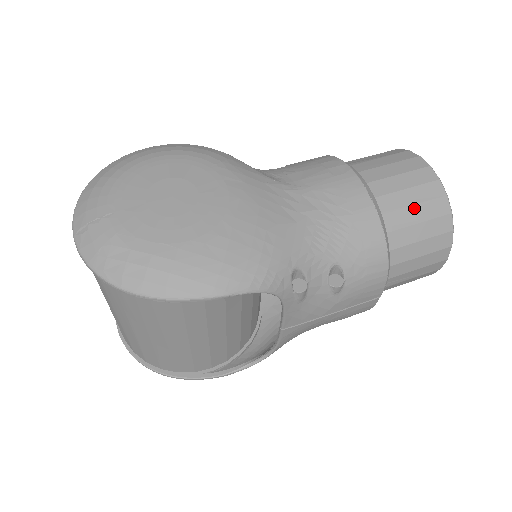
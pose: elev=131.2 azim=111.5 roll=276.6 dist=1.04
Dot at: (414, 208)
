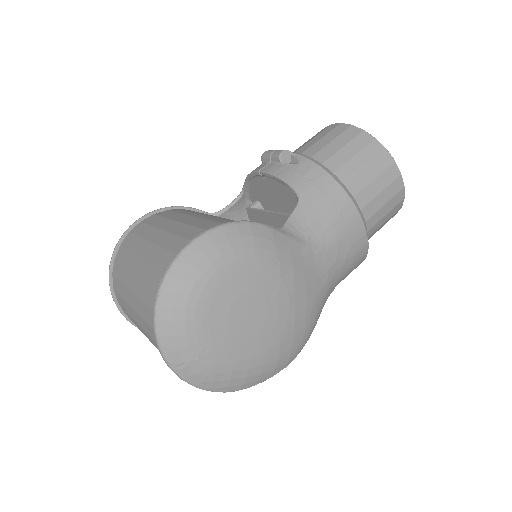
Dot at: (384, 218)
